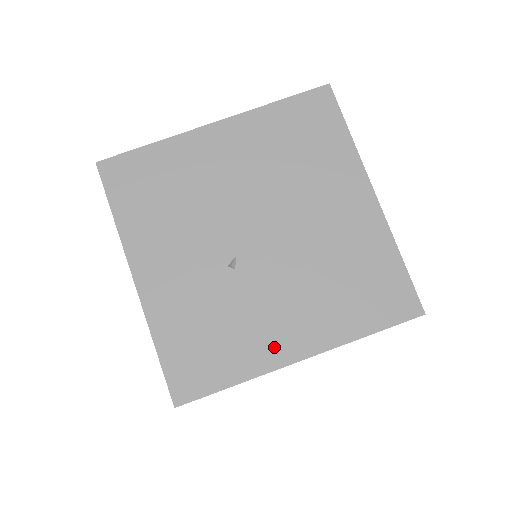
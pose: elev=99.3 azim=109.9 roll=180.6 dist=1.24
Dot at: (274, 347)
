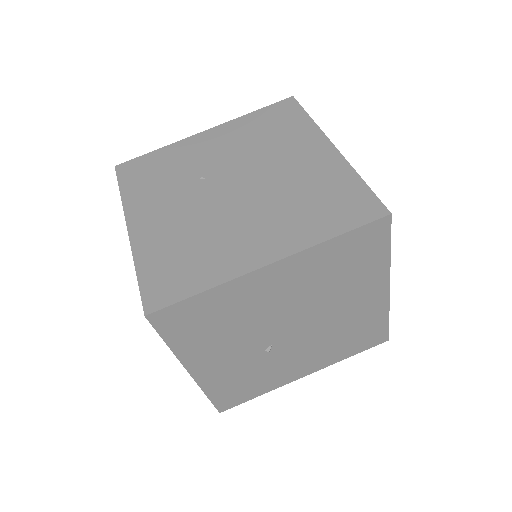
Dot at: (289, 376)
